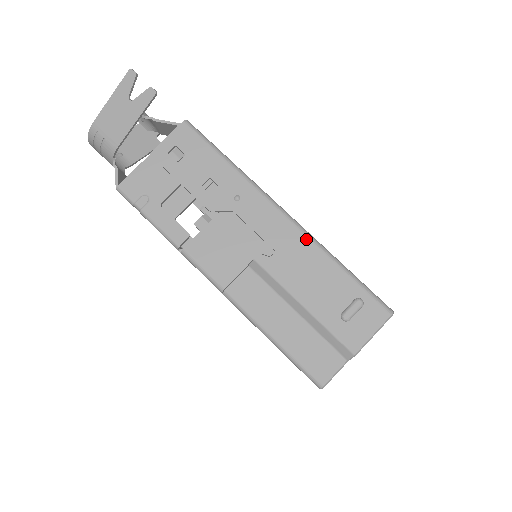
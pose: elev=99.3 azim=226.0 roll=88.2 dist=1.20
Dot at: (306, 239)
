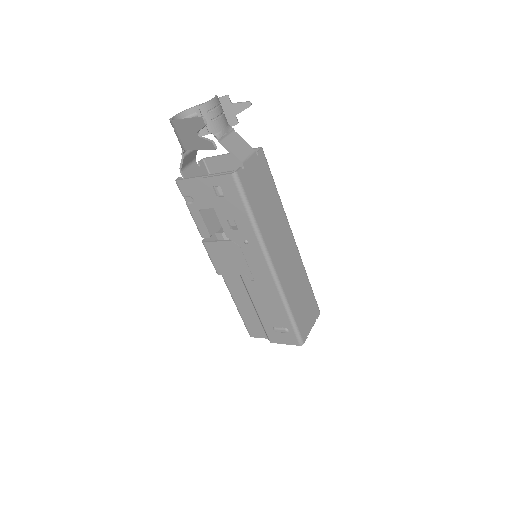
Dot at: (275, 288)
